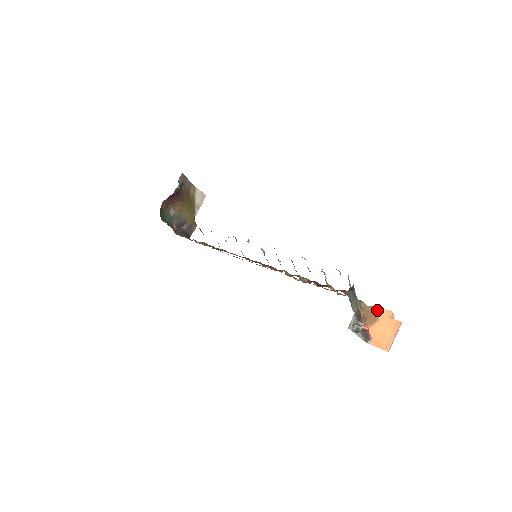
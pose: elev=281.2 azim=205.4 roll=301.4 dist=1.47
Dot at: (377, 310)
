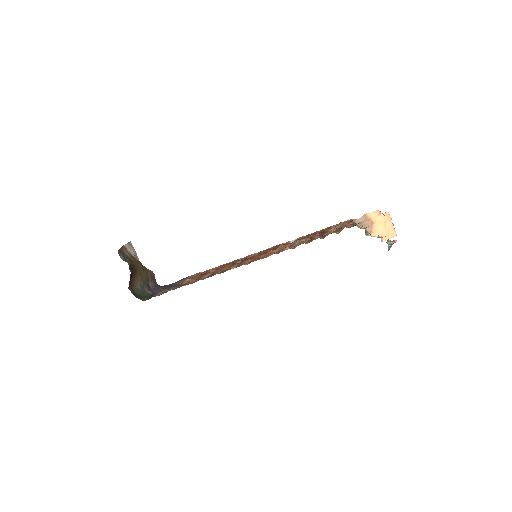
Dot at: (367, 217)
